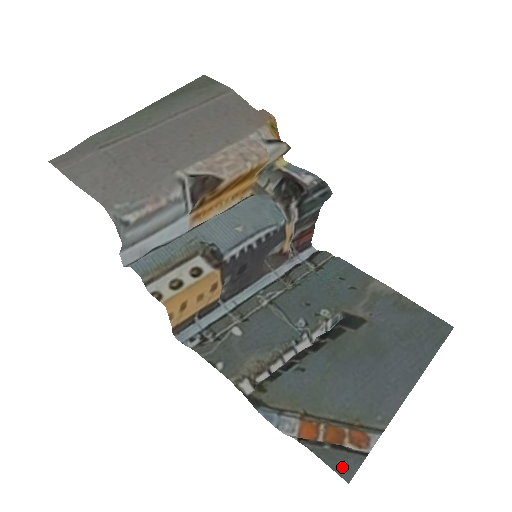
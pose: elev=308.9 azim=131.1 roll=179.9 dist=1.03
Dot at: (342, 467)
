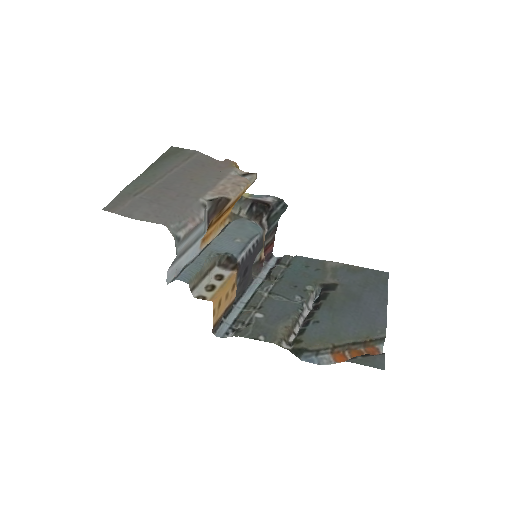
Dot at: (376, 364)
